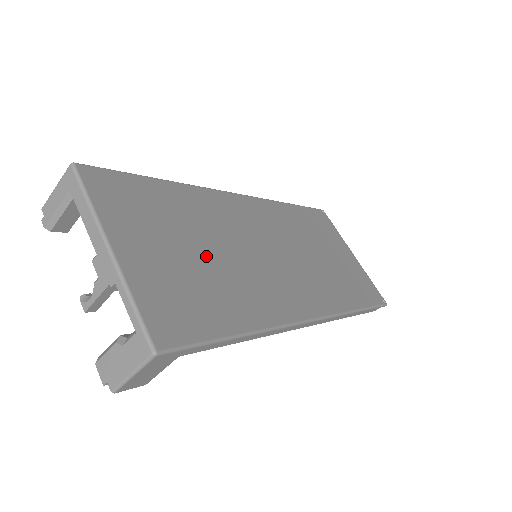
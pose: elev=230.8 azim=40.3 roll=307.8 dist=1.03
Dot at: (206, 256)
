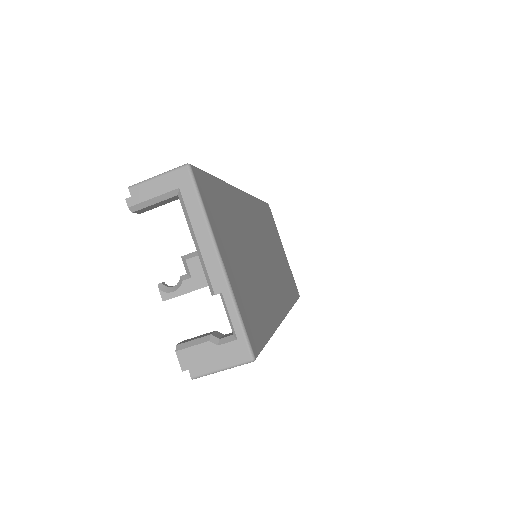
Dot at: (248, 262)
